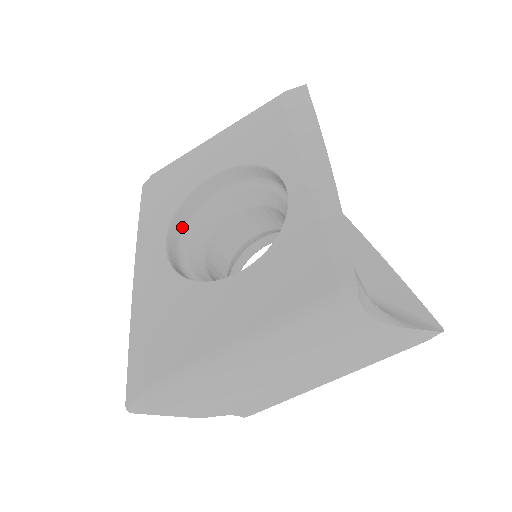
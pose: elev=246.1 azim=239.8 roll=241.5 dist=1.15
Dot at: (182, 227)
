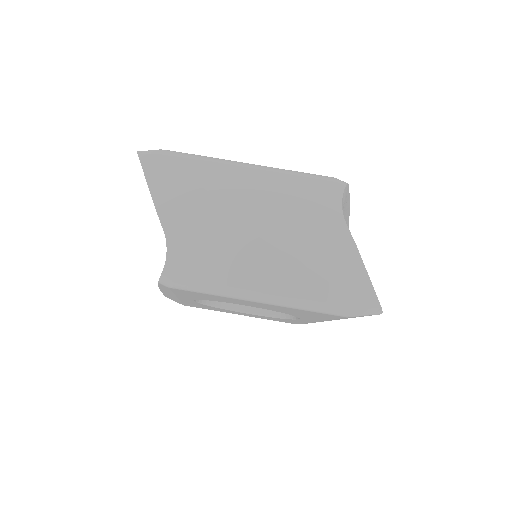
Dot at: occluded
